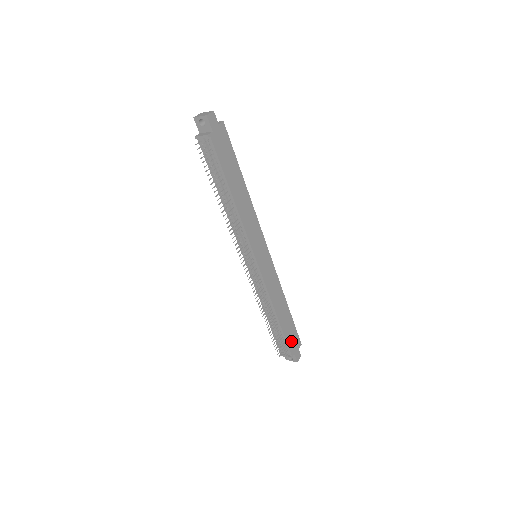
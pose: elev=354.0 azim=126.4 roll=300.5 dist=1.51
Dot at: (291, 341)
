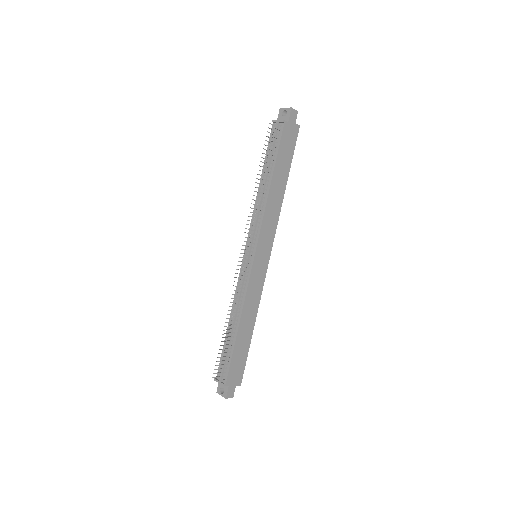
Dot at: (234, 369)
